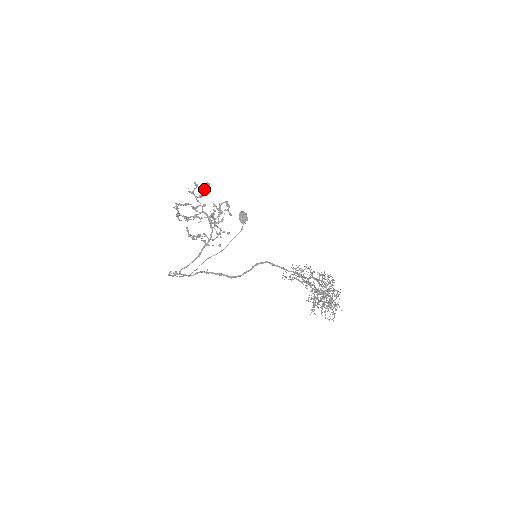
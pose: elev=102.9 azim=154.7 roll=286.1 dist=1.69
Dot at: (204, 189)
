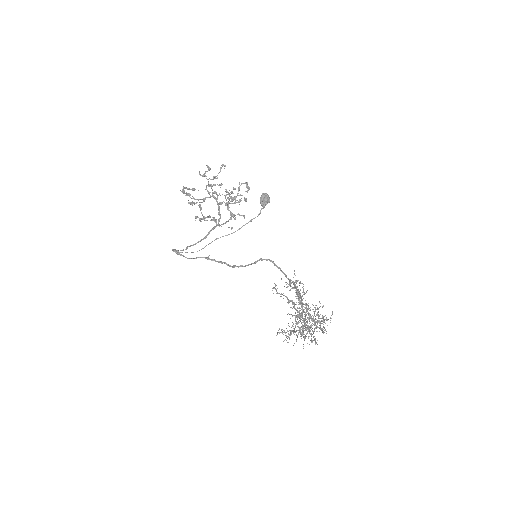
Dot at: (220, 170)
